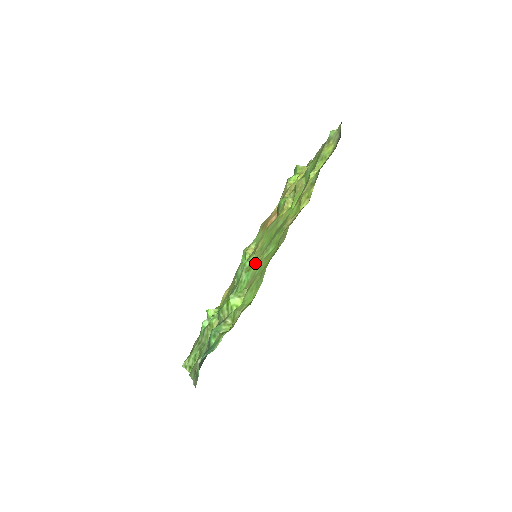
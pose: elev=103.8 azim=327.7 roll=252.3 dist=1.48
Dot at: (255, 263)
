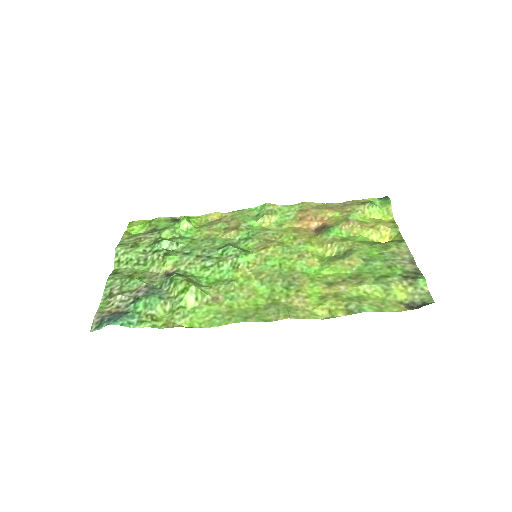
Dot at: (245, 271)
